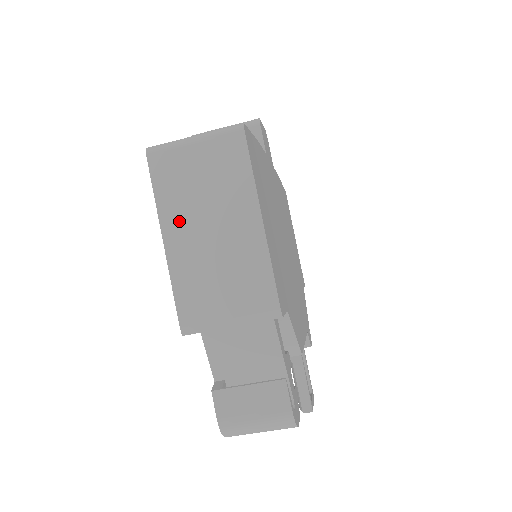
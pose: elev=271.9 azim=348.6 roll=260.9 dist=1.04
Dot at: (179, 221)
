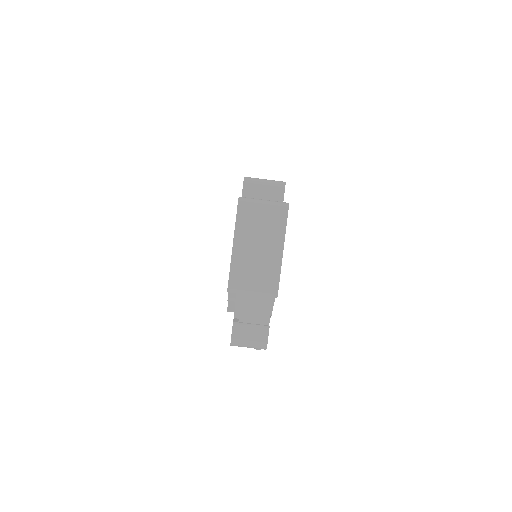
Dot at: (244, 238)
